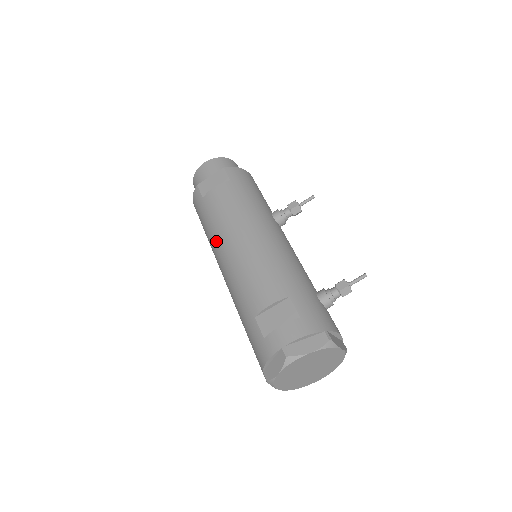
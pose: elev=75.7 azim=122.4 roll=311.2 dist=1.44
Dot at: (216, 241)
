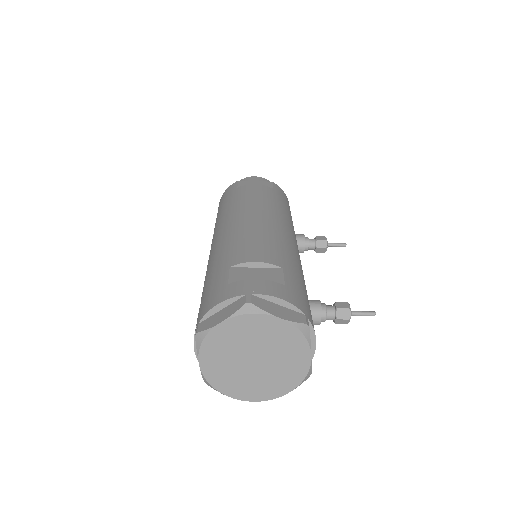
Dot at: (228, 214)
